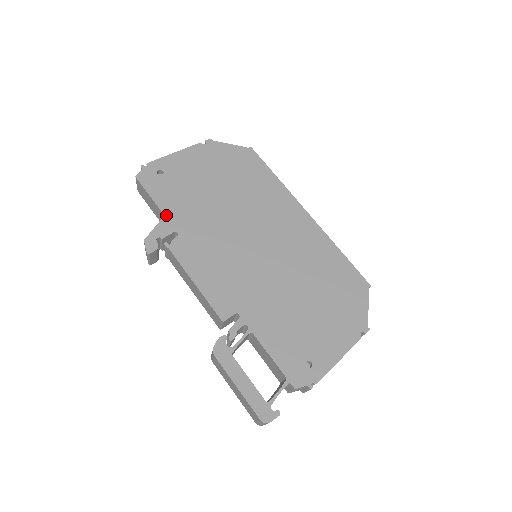
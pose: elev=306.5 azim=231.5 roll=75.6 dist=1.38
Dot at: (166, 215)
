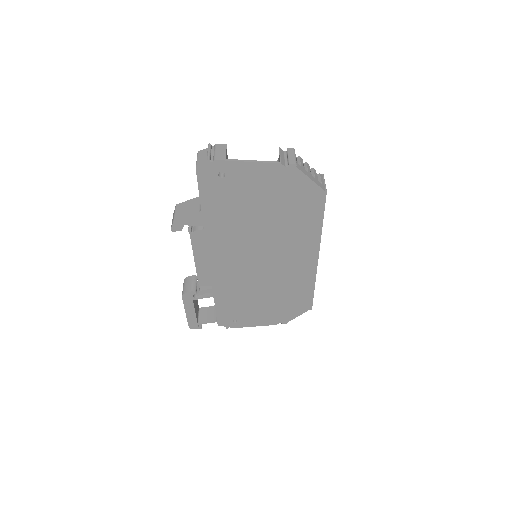
Dot at: (203, 212)
